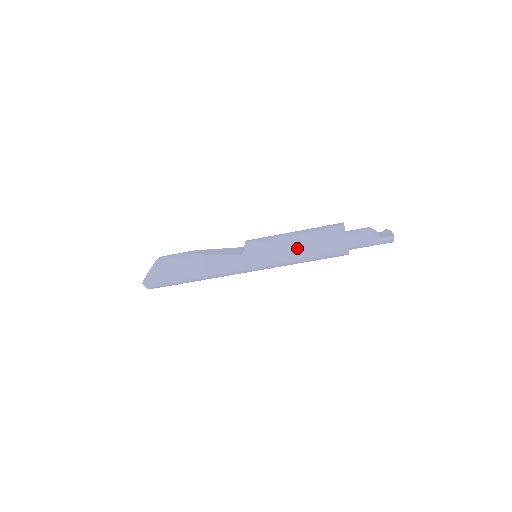
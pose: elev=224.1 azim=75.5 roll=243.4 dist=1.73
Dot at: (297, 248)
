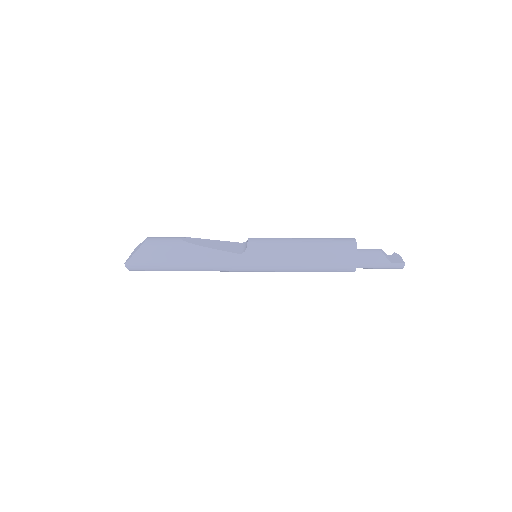
Dot at: (304, 258)
